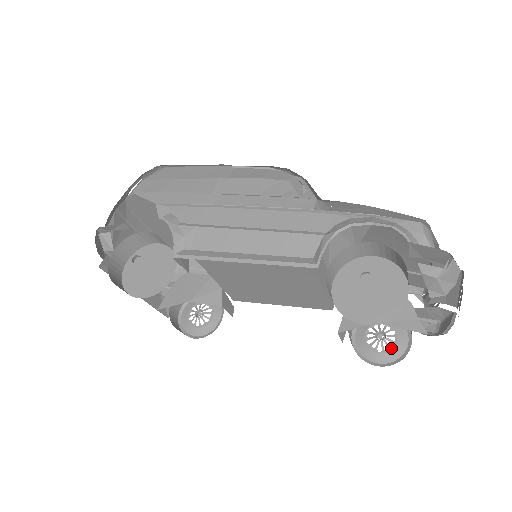
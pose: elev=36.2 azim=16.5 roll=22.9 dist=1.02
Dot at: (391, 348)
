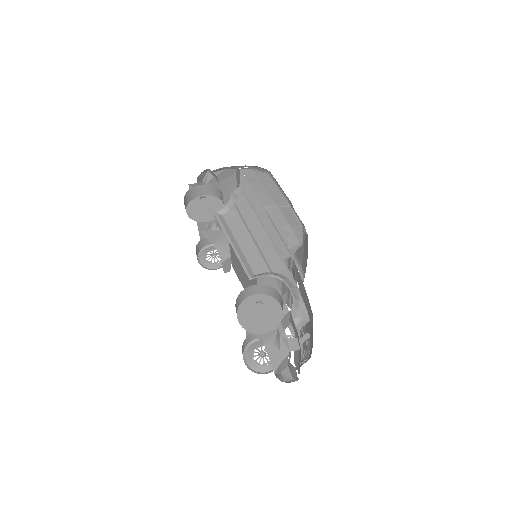
Dot at: (260, 364)
